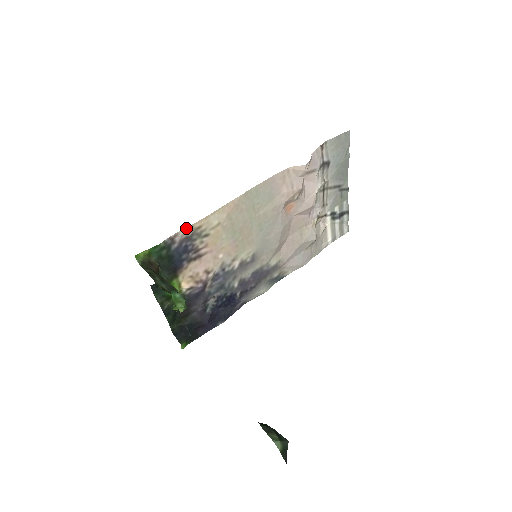
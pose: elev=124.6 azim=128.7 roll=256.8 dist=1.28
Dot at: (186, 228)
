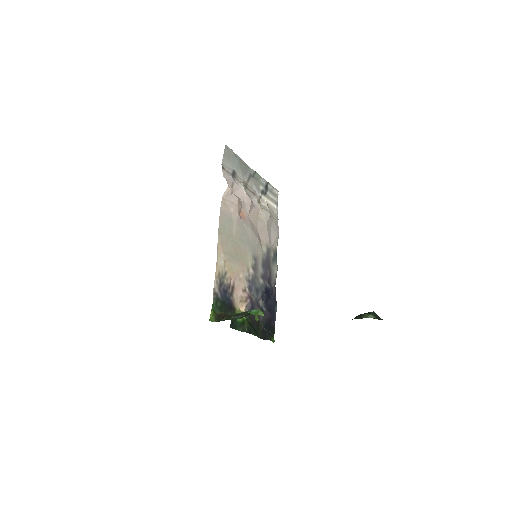
Dot at: (214, 281)
